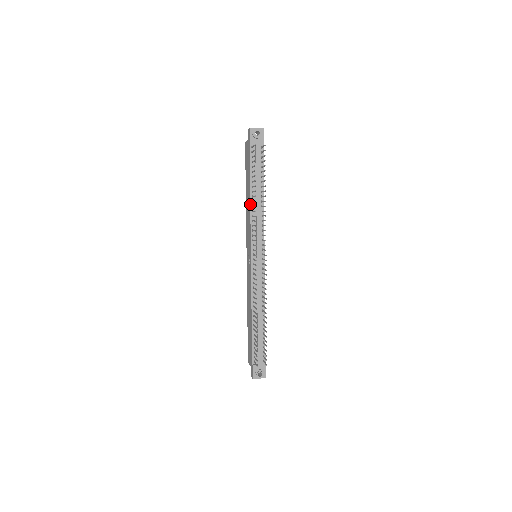
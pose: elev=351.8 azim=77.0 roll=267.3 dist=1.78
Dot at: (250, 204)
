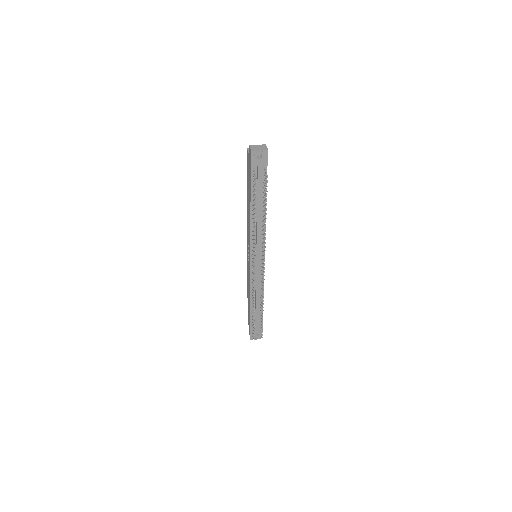
Dot at: (250, 220)
